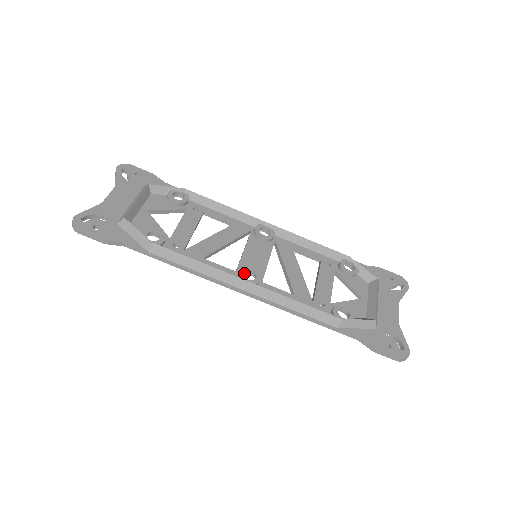
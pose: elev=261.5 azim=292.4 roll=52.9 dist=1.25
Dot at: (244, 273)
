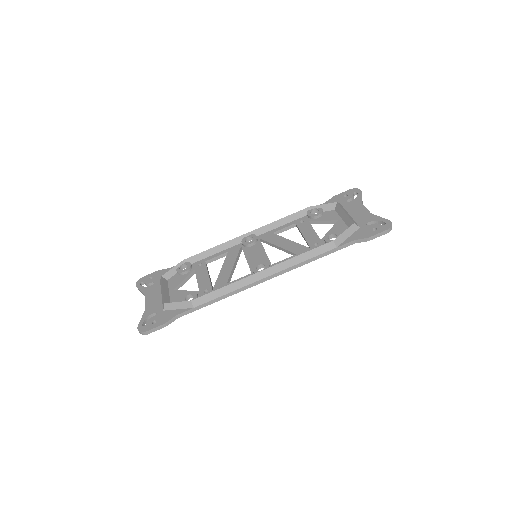
Dot at: occluded
